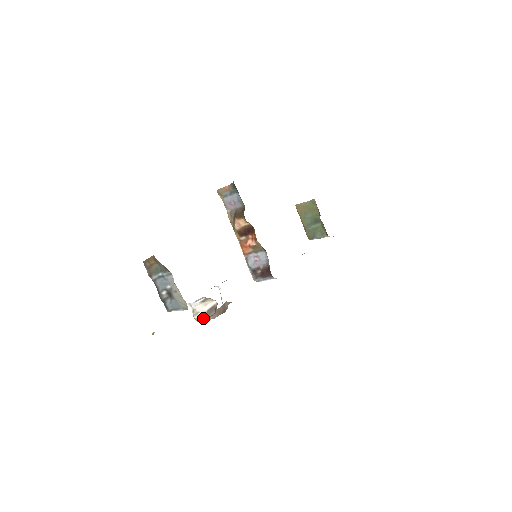
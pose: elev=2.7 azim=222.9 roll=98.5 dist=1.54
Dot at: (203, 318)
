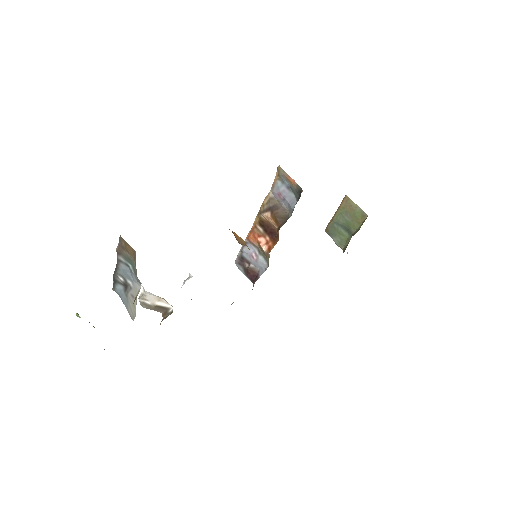
Dot at: (148, 306)
